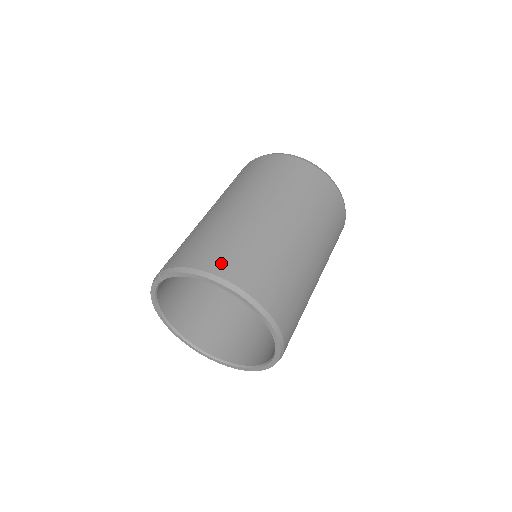
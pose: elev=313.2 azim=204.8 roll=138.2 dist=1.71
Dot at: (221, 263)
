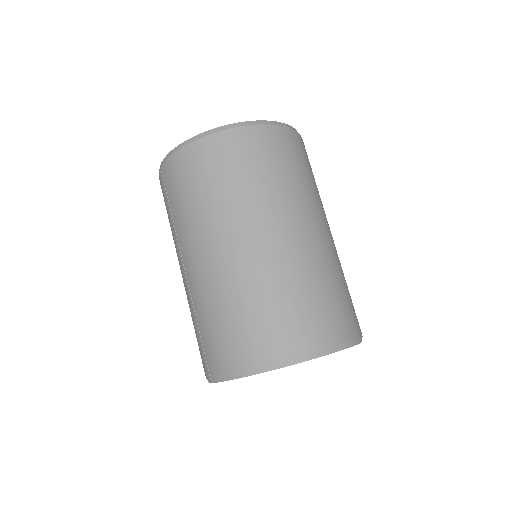
Dot at: (263, 346)
